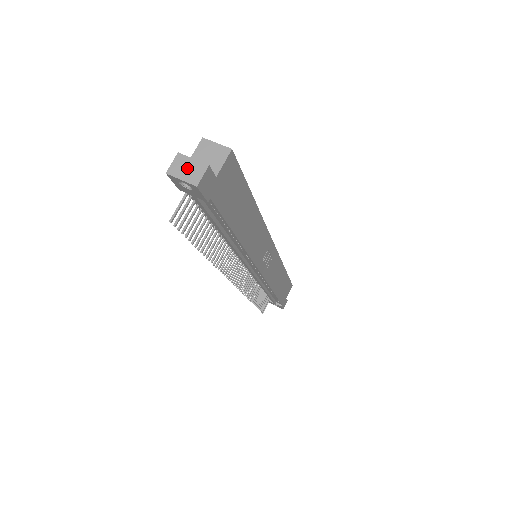
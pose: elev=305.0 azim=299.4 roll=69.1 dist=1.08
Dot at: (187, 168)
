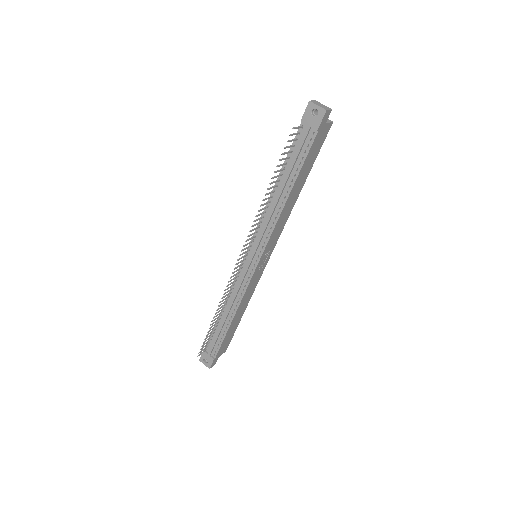
Dot at: (321, 105)
